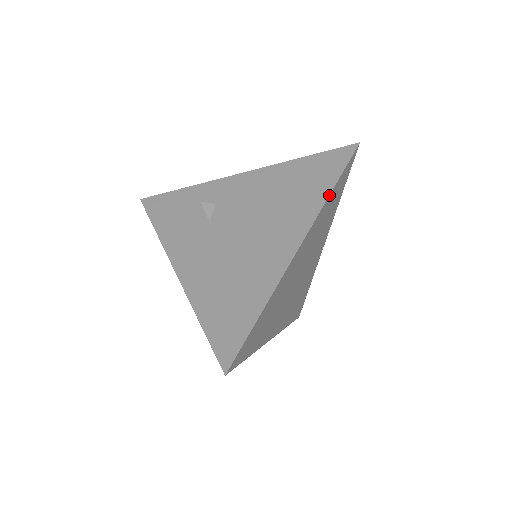
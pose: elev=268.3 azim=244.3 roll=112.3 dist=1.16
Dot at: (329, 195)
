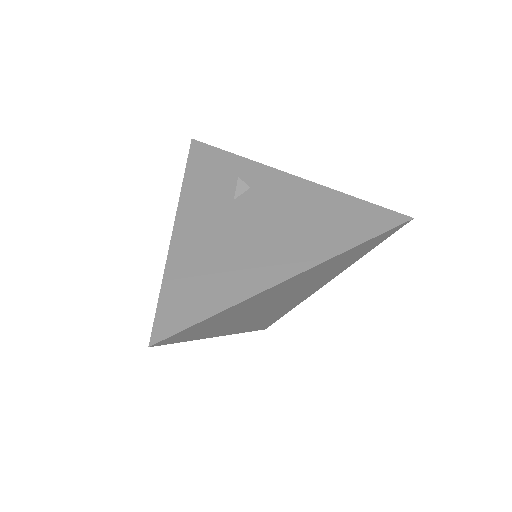
Dot at: (351, 248)
